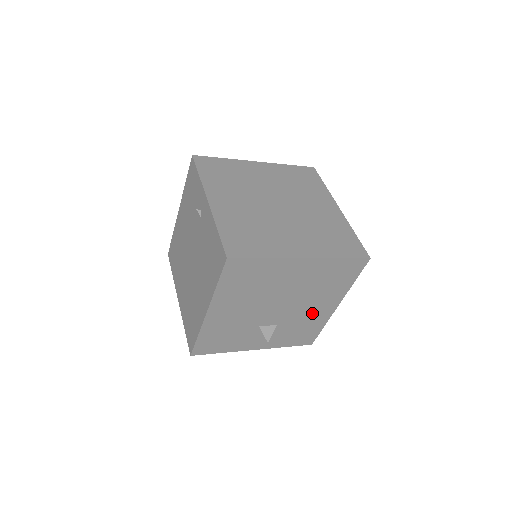
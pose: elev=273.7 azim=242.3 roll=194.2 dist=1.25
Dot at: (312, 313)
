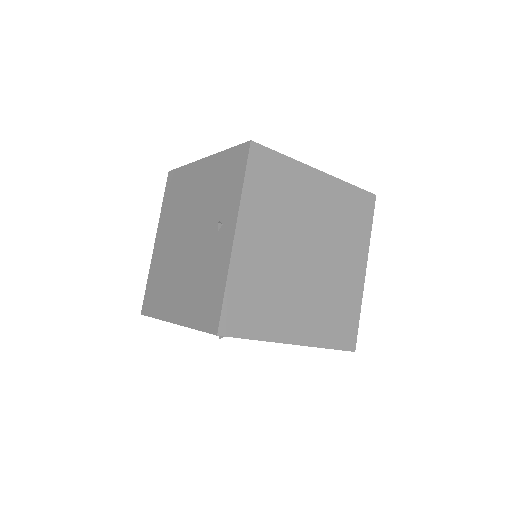
Dot at: occluded
